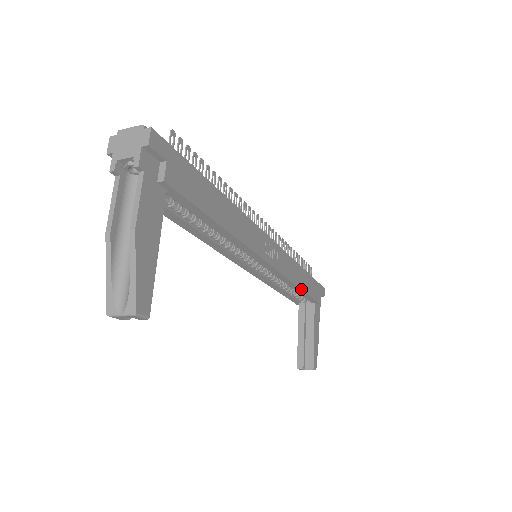
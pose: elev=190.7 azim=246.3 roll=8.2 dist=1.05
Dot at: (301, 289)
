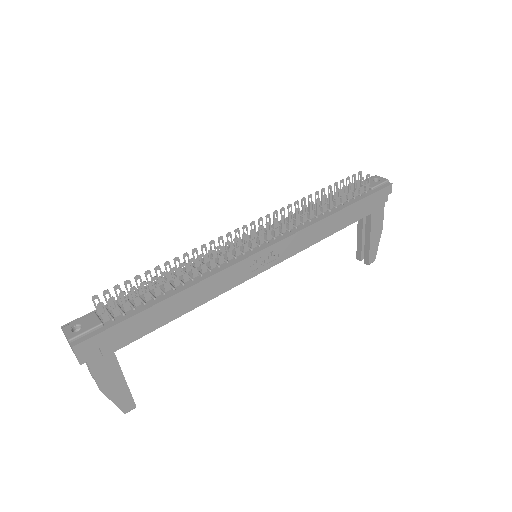
Dot at: occluded
